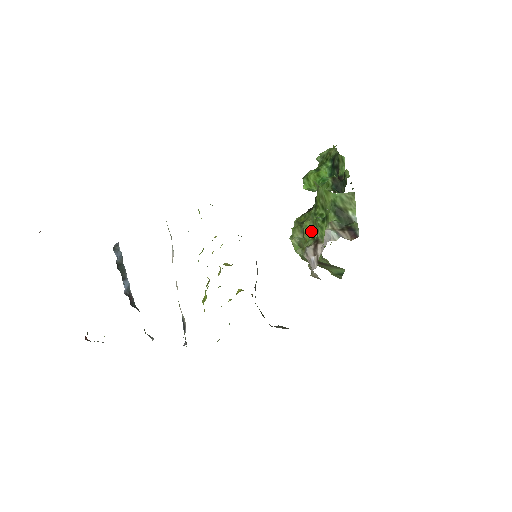
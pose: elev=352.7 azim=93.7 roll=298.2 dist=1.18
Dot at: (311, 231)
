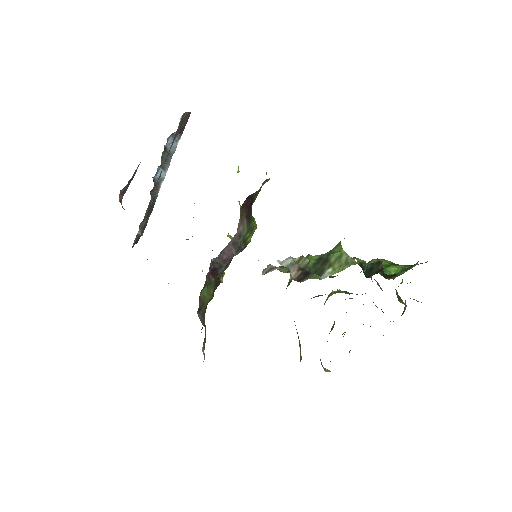
Dot at: occluded
